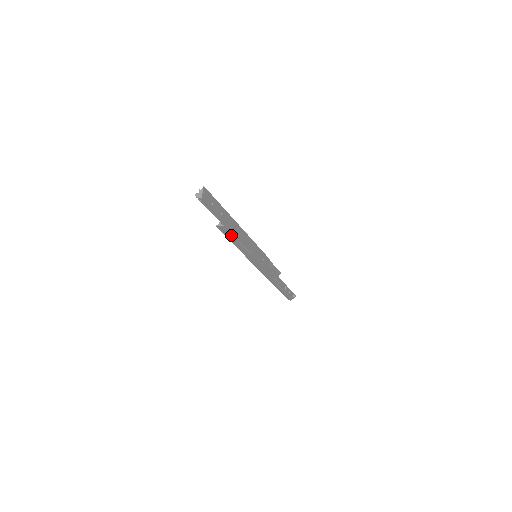
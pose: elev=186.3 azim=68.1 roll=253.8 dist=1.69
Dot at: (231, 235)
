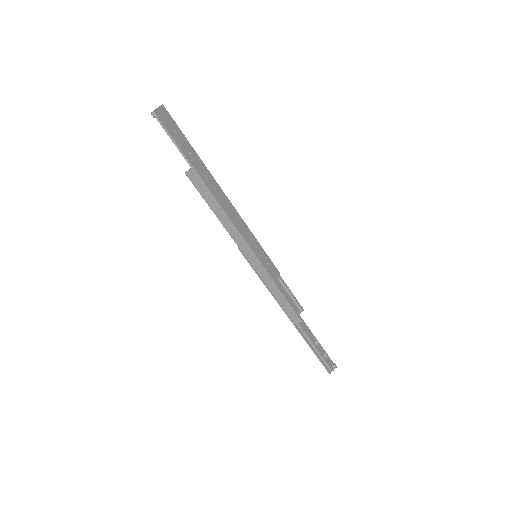
Dot at: (207, 192)
